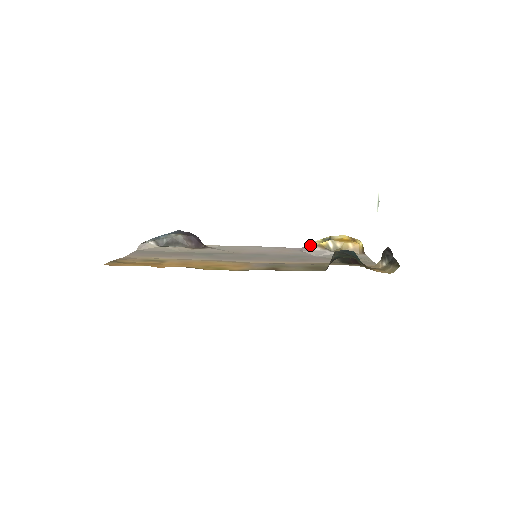
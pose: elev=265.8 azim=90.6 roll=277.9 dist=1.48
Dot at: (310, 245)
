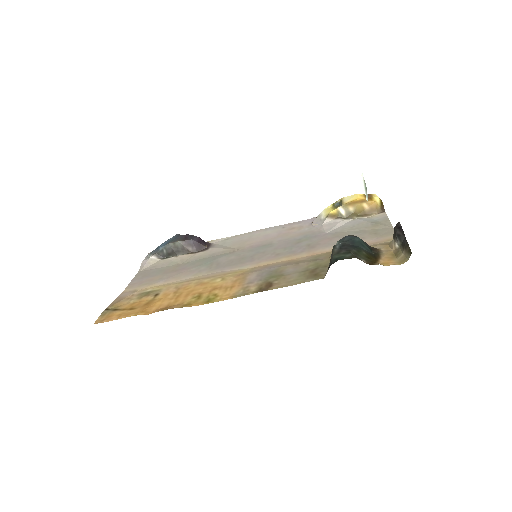
Dot at: (320, 215)
